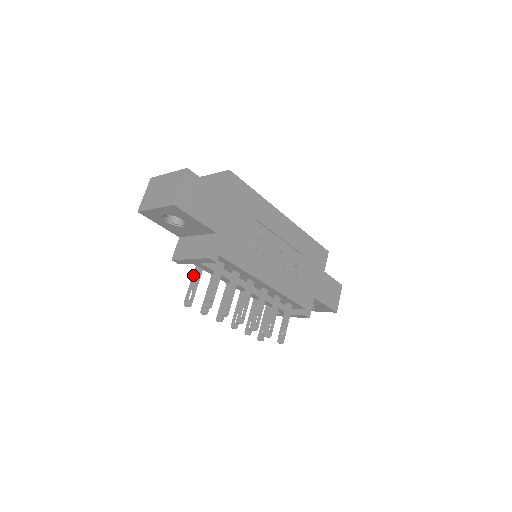
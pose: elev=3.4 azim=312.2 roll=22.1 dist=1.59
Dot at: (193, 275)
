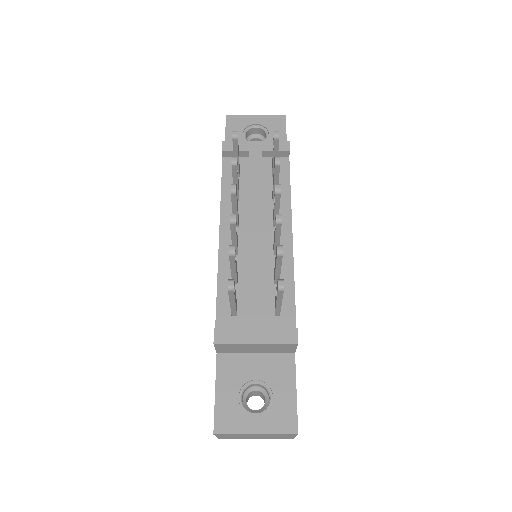
Dot at: occluded
